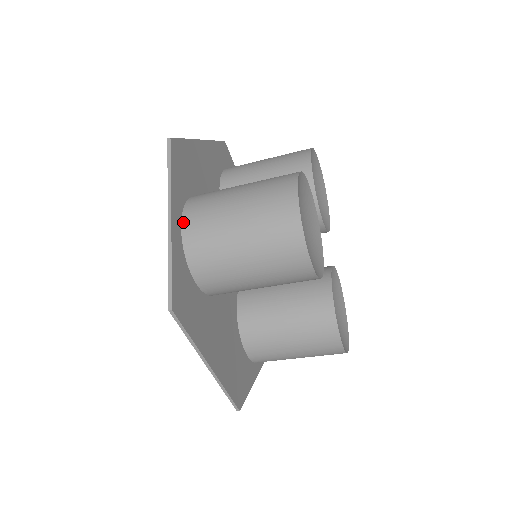
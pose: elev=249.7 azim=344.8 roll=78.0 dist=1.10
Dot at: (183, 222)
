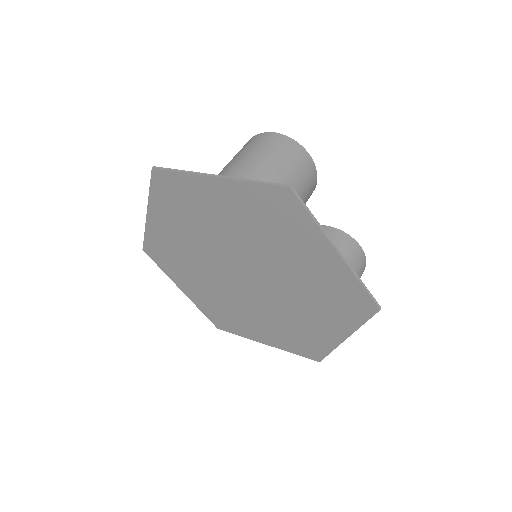
Dot at: occluded
